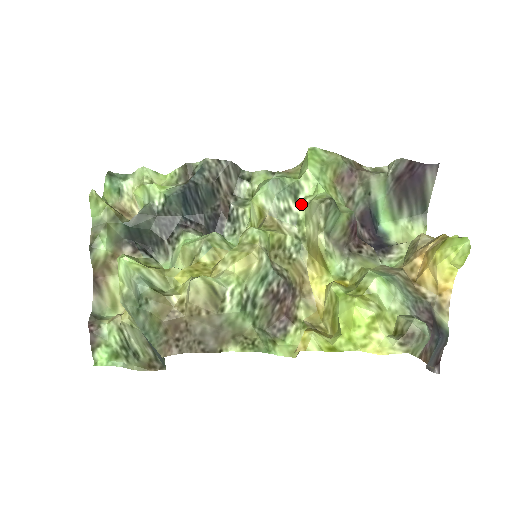
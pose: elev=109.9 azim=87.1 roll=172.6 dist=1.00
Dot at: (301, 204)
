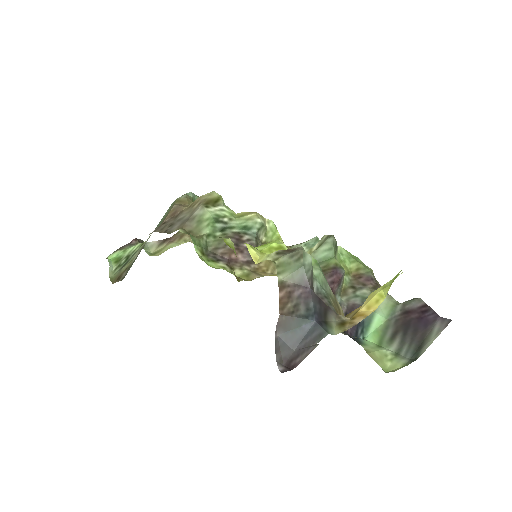
Dot at: occluded
